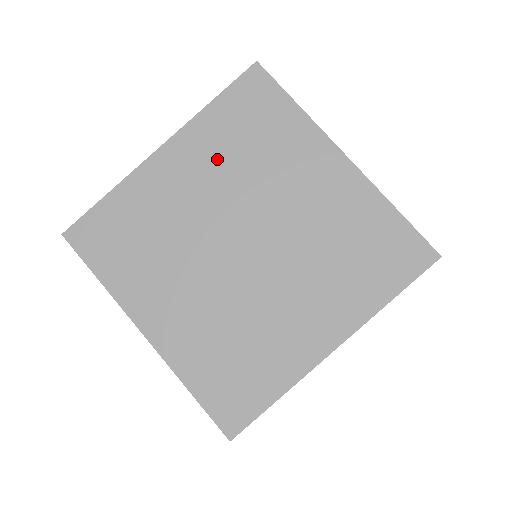
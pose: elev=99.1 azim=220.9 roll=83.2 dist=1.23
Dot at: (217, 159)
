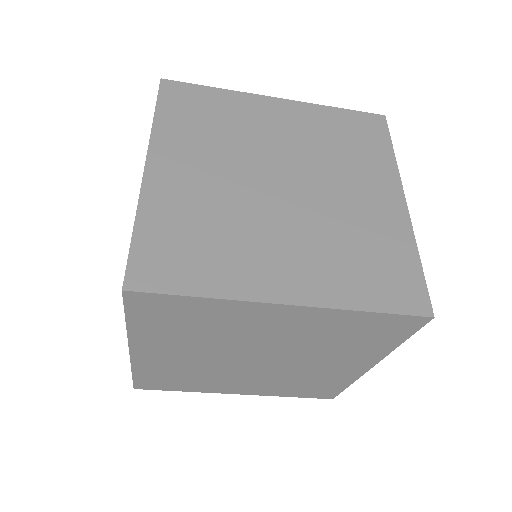
Dot at: (311, 132)
